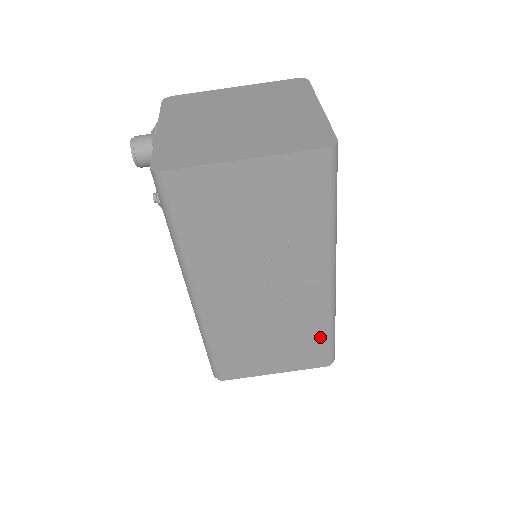
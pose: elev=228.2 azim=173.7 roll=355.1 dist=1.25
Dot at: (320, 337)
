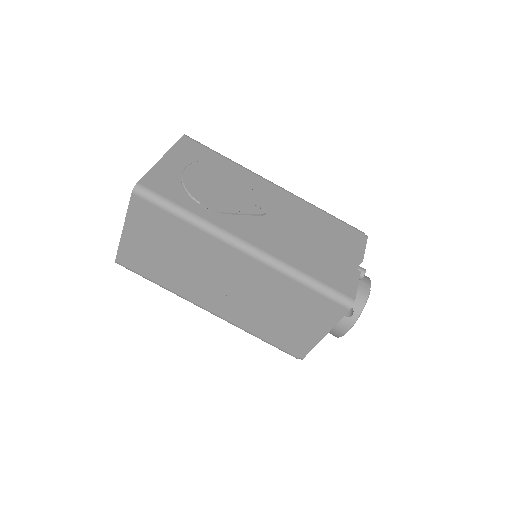
Dot at: (303, 291)
